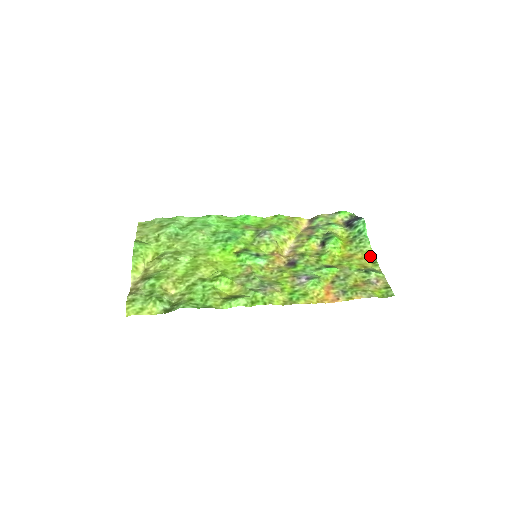
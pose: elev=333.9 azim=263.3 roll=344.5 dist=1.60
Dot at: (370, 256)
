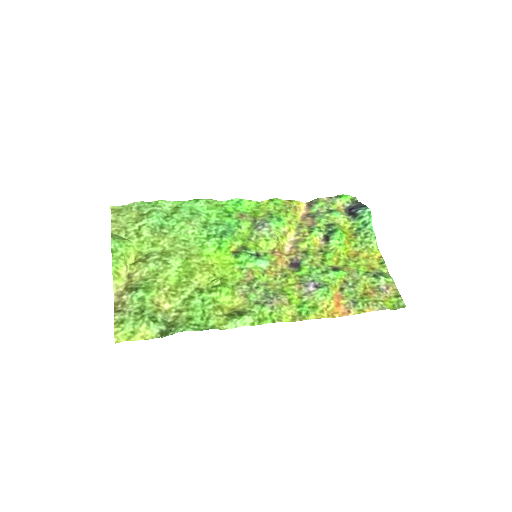
Dot at: (376, 254)
